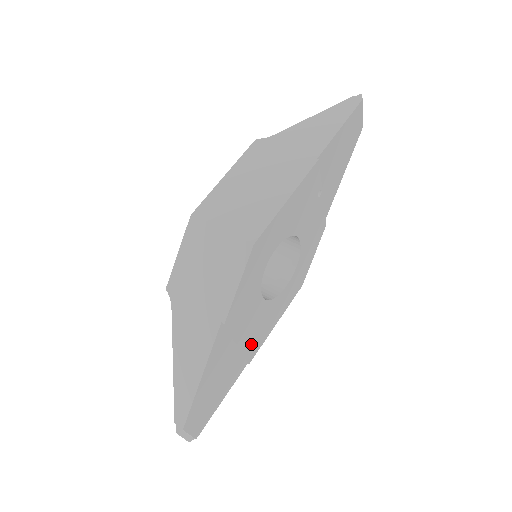
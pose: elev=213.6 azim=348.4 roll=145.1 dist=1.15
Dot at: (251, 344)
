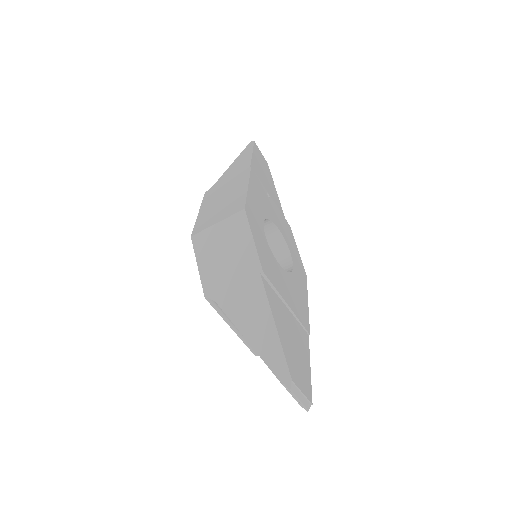
Dot at: (298, 312)
